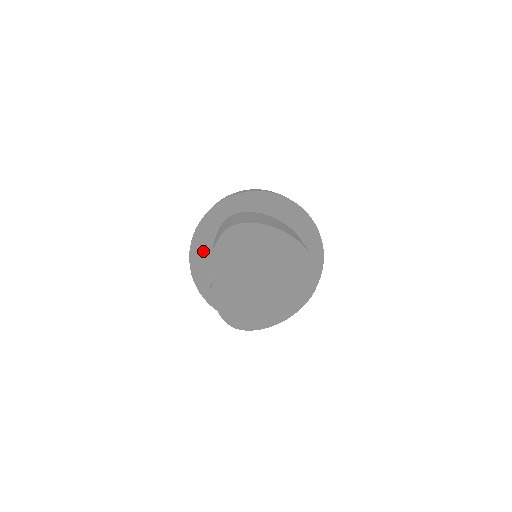
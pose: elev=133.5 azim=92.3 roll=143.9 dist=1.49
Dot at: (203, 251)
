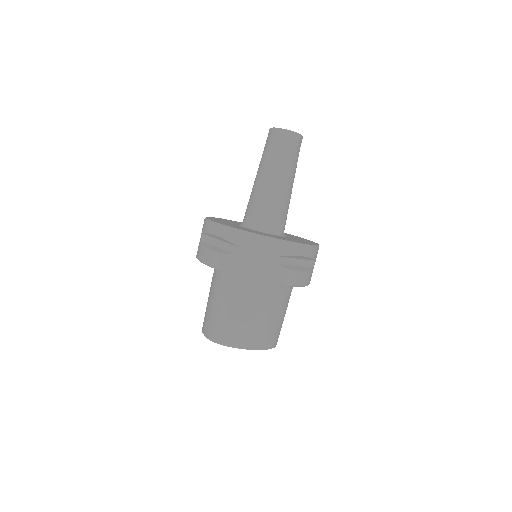
Dot at: occluded
